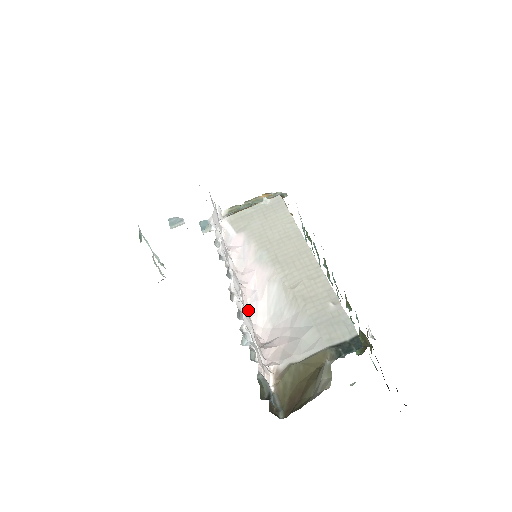
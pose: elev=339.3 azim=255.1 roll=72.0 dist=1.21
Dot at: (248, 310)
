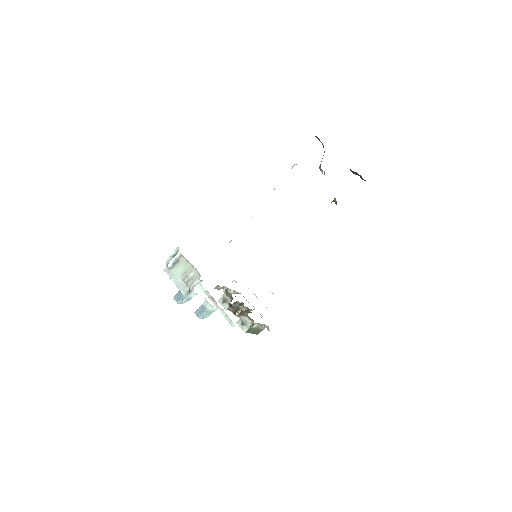
Dot at: occluded
